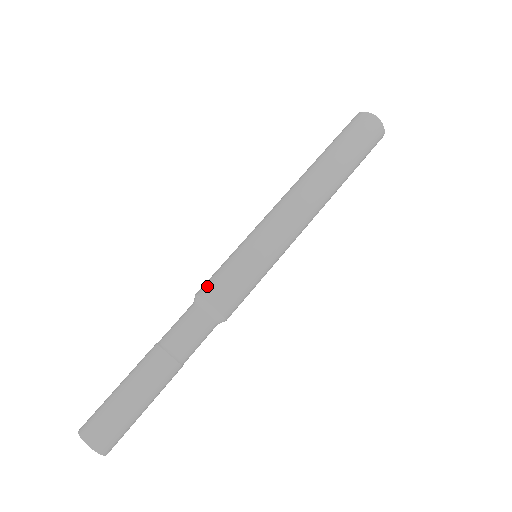
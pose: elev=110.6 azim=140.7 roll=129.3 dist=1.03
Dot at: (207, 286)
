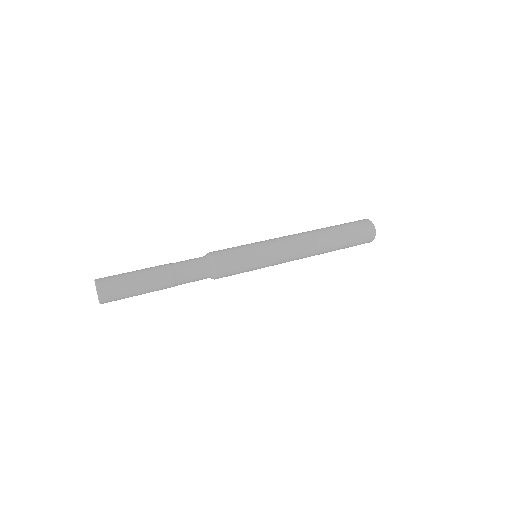
Dot at: occluded
